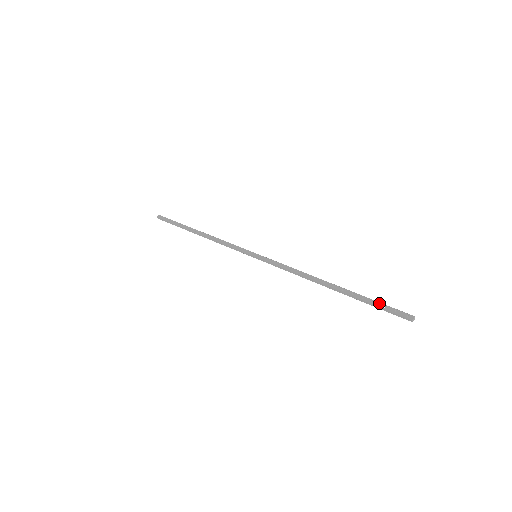
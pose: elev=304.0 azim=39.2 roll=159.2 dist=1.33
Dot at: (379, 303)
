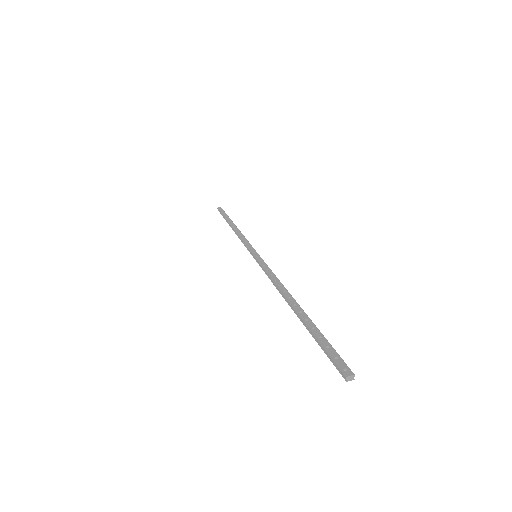
Dot at: (325, 340)
